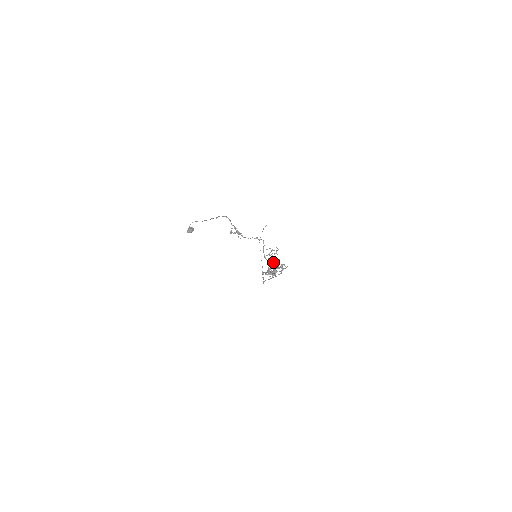
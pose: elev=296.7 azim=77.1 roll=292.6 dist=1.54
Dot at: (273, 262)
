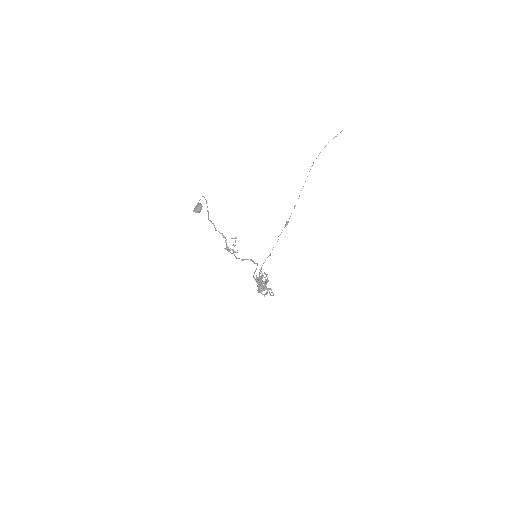
Dot at: (260, 285)
